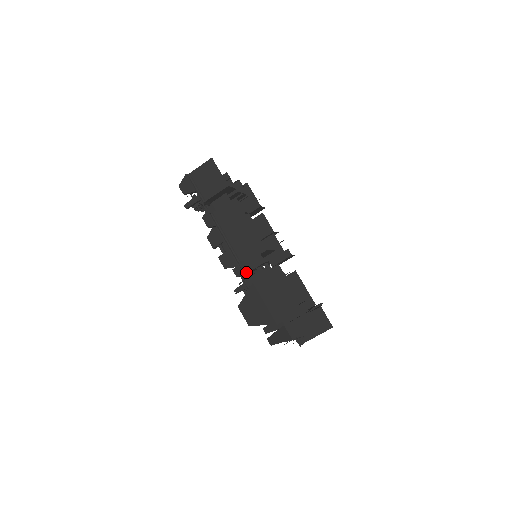
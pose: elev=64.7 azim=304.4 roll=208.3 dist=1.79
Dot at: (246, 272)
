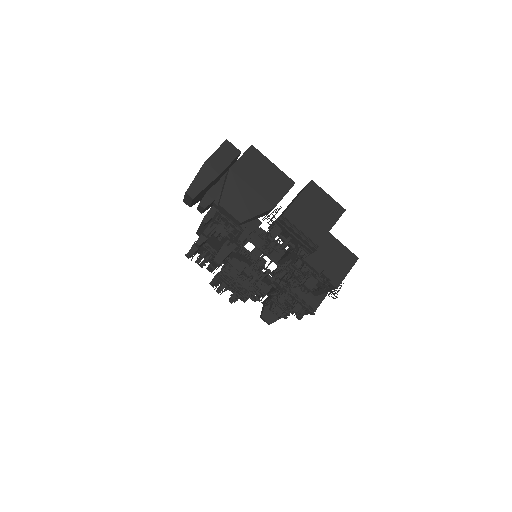
Dot at: (209, 210)
